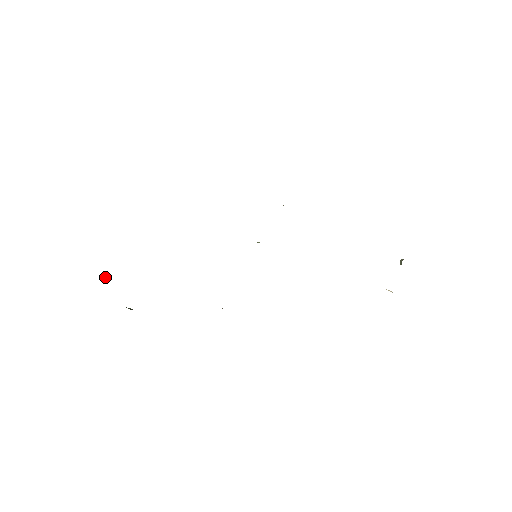
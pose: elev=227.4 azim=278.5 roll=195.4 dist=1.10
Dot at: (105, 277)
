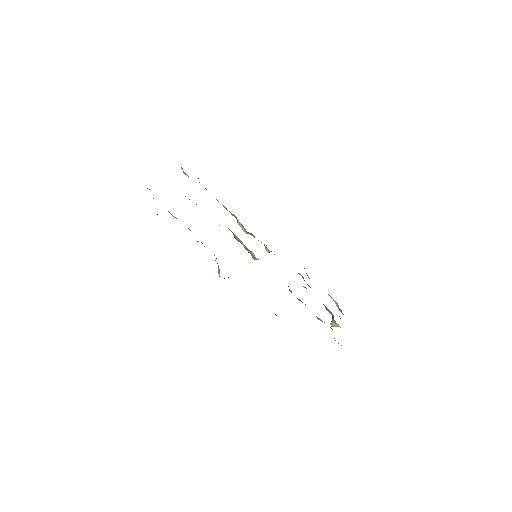
Dot at: occluded
